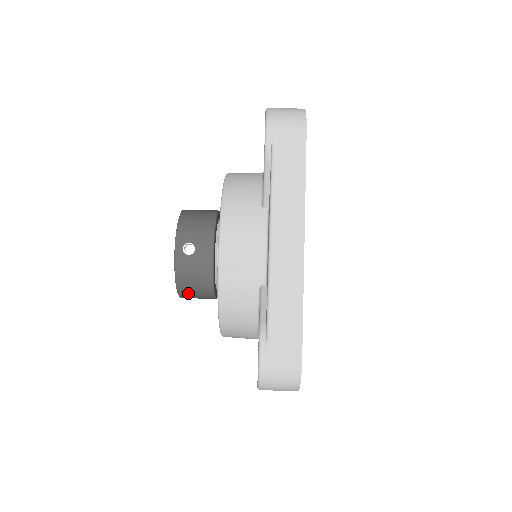
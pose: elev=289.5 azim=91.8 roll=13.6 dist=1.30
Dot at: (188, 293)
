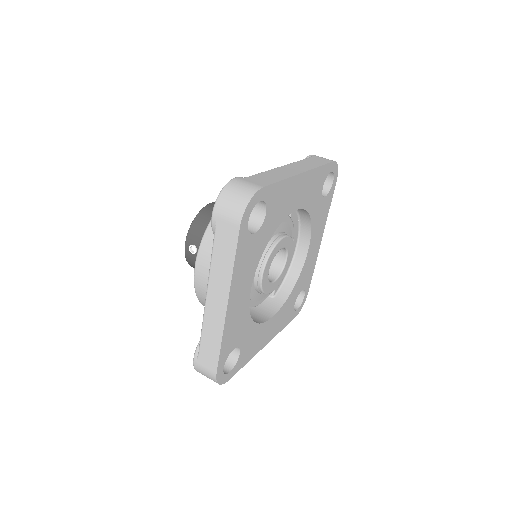
Dot at: occluded
